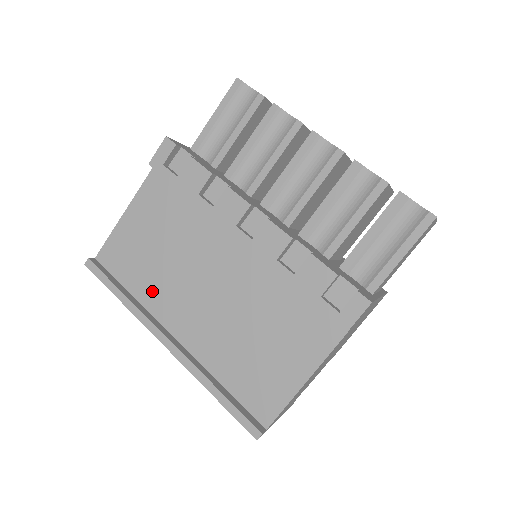
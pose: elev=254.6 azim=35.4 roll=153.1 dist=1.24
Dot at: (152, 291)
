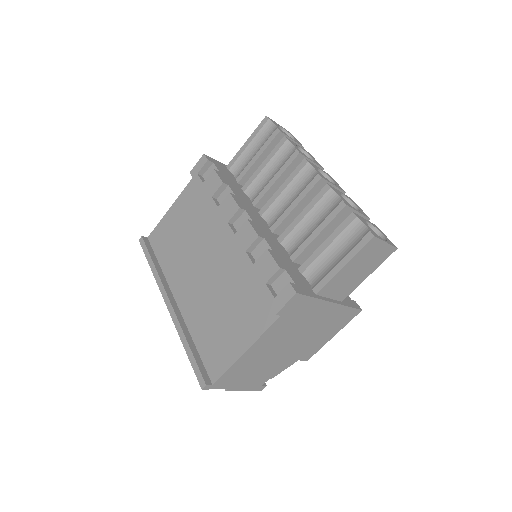
Dot at: (172, 266)
